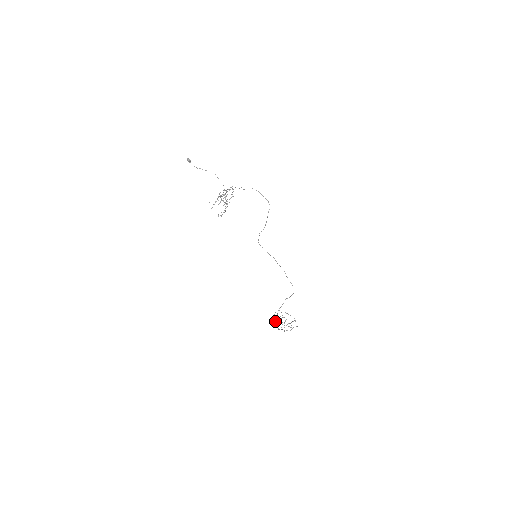
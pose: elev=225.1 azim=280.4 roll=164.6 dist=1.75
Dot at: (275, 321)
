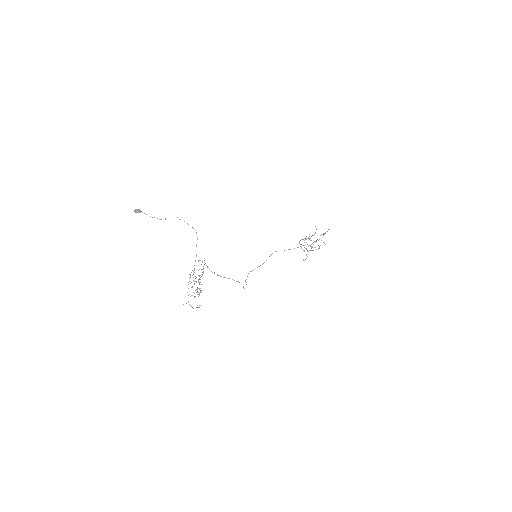
Dot at: occluded
